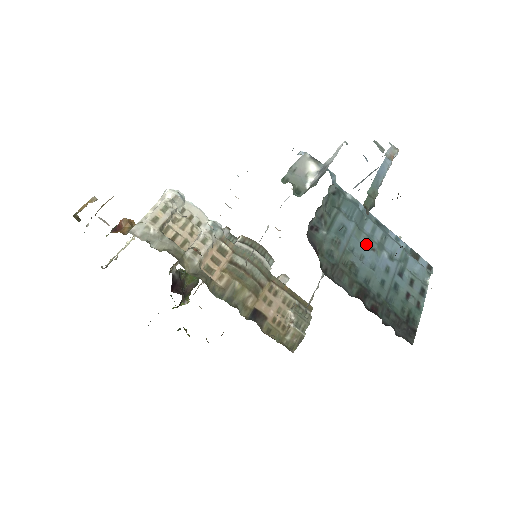
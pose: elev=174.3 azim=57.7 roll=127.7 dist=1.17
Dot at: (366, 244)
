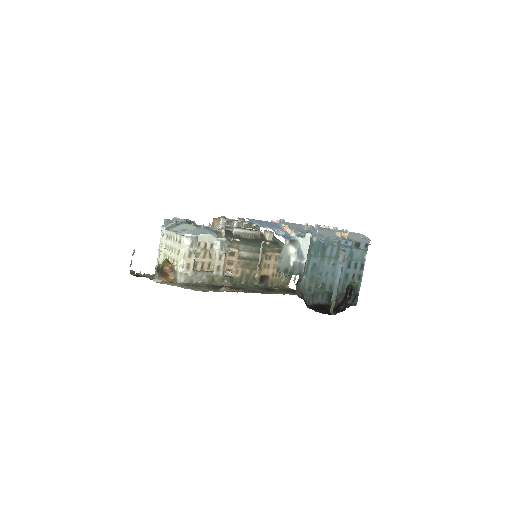
Dot at: (328, 263)
